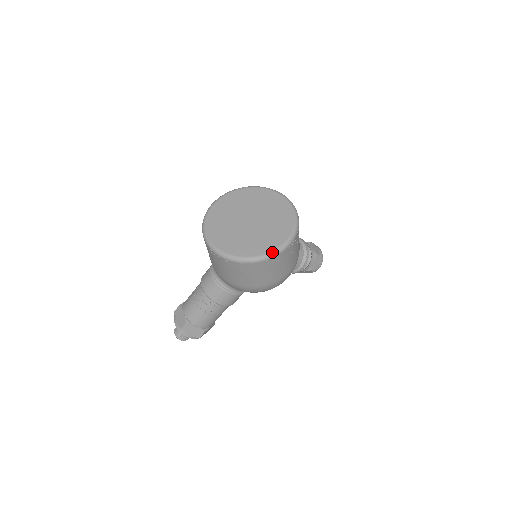
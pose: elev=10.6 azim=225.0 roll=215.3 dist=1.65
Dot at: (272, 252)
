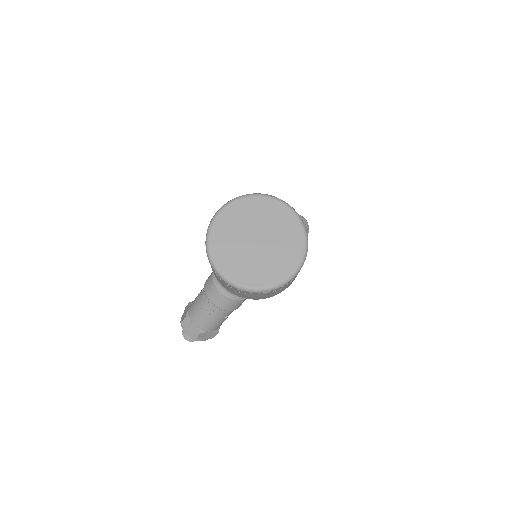
Dot at: (294, 272)
